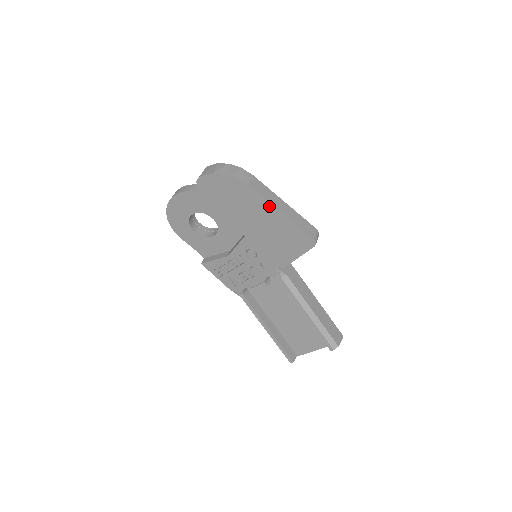
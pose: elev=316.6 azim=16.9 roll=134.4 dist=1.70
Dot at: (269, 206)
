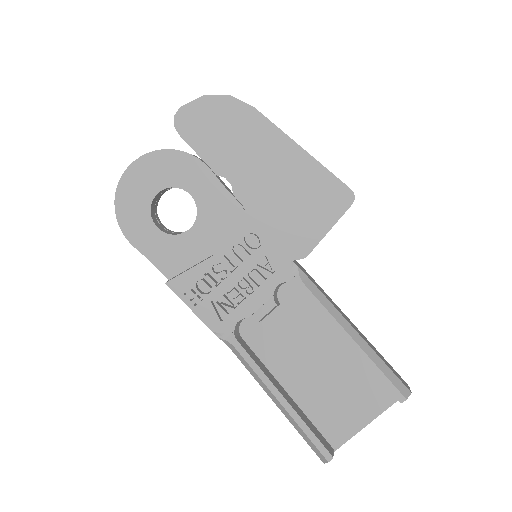
Dot at: (284, 141)
